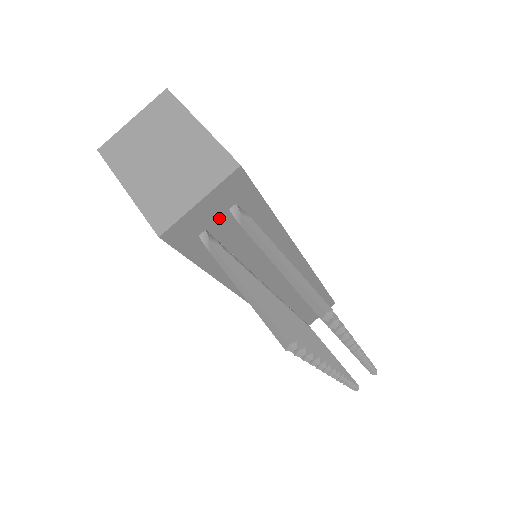
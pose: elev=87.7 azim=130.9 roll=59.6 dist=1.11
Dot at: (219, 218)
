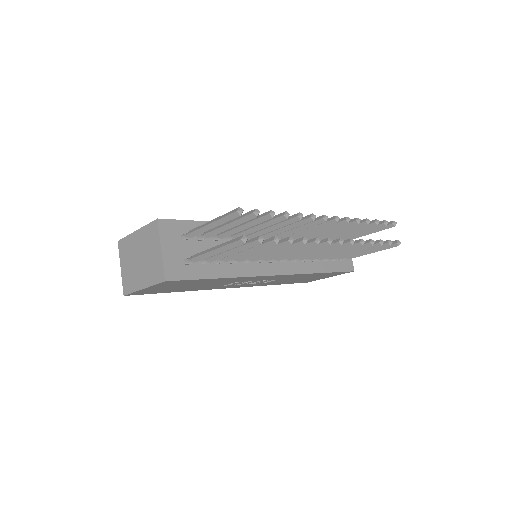
Dot at: (183, 248)
